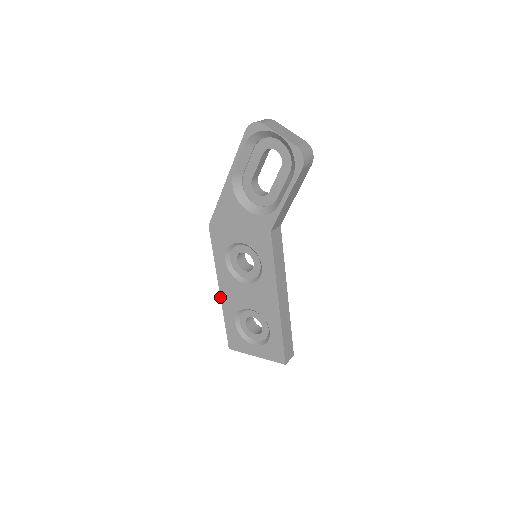
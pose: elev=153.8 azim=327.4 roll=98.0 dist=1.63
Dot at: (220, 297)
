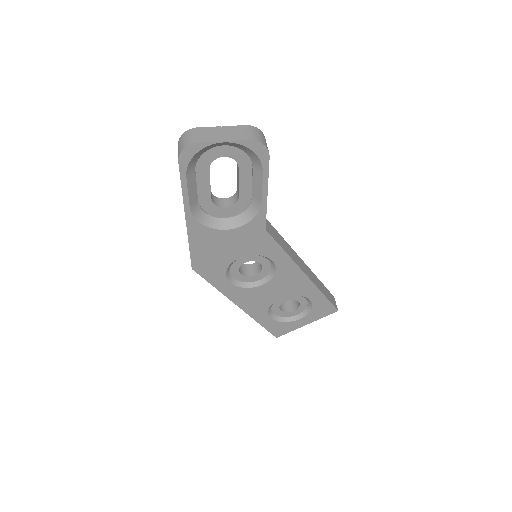
Dot at: occluded
